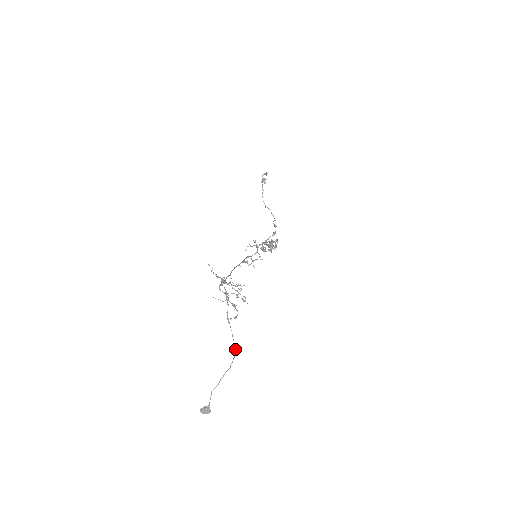
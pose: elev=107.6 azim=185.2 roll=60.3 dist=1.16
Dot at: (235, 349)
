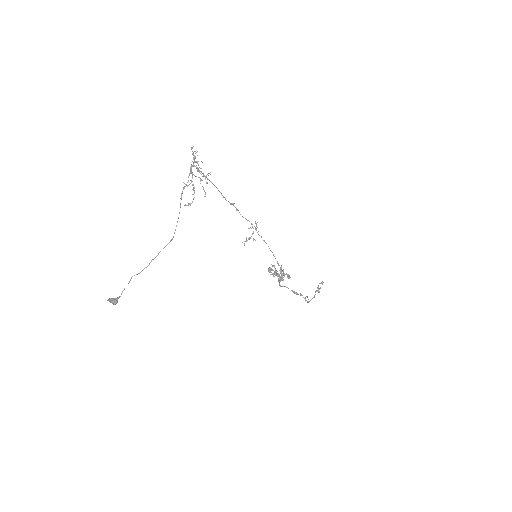
Dot at: (173, 236)
